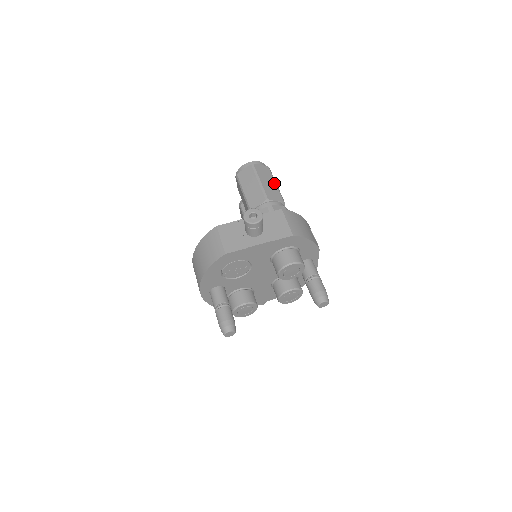
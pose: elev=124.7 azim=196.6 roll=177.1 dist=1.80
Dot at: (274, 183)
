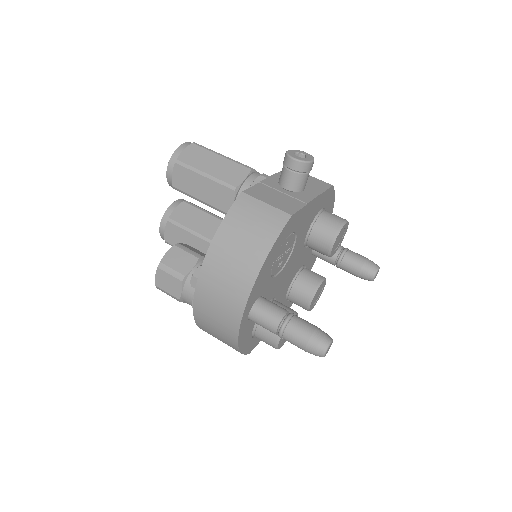
Dot at: occluded
